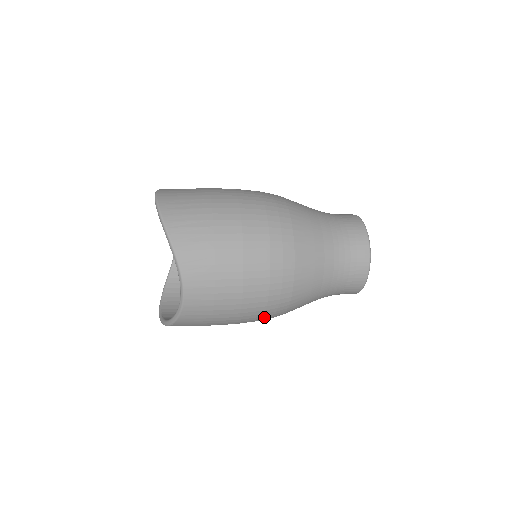
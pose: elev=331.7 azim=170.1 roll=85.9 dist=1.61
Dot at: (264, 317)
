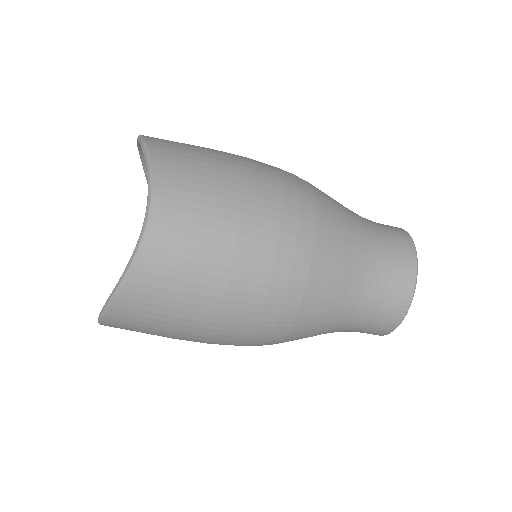
Dot at: (264, 309)
